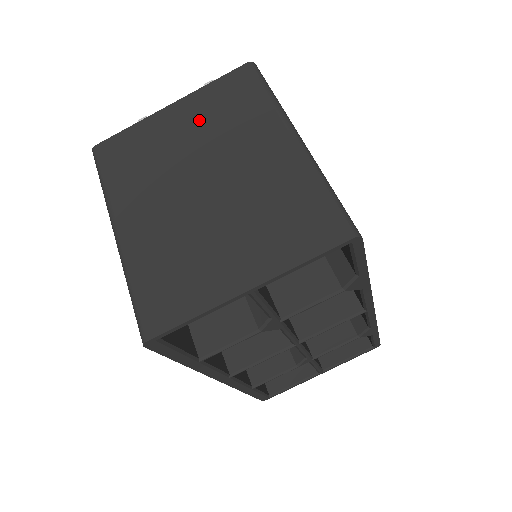
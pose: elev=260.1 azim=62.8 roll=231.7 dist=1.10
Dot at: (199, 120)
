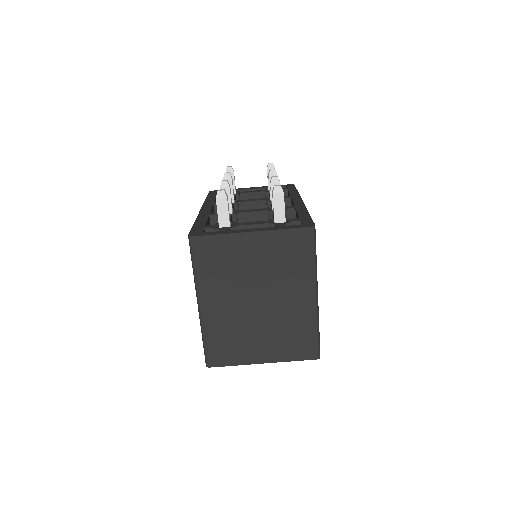
Dot at: (267, 256)
